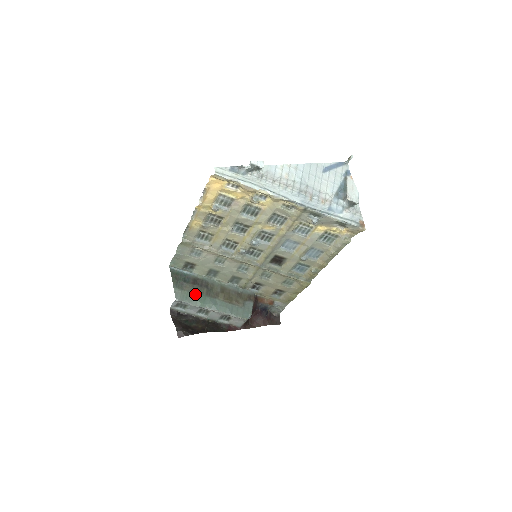
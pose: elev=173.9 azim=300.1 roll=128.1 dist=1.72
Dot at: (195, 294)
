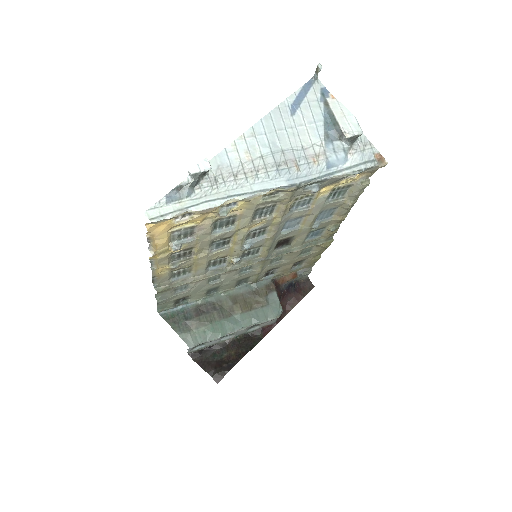
Dot at: (207, 326)
